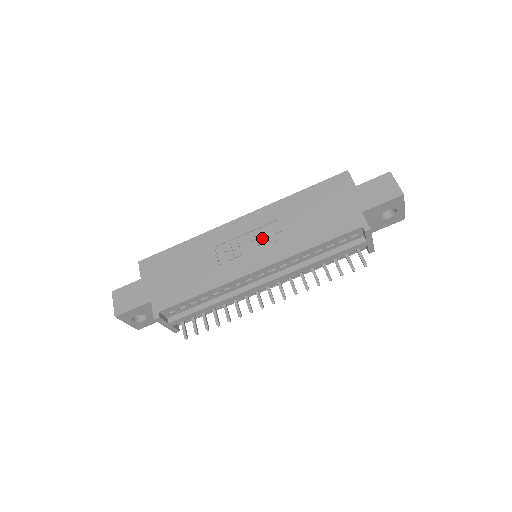
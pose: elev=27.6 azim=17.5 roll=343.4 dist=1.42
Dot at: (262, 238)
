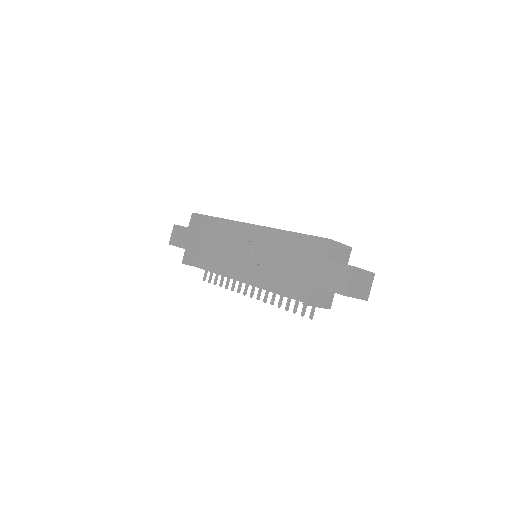
Dot at: (252, 253)
